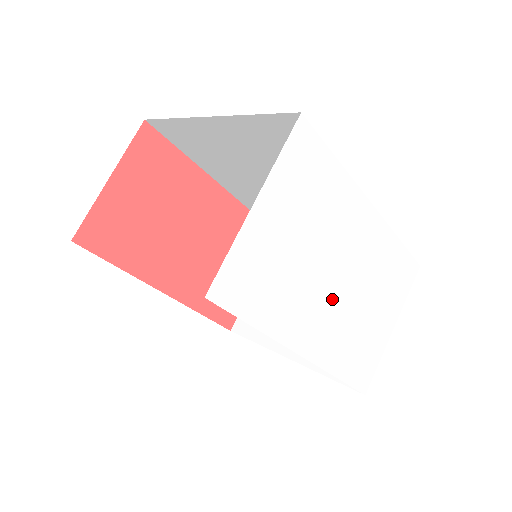
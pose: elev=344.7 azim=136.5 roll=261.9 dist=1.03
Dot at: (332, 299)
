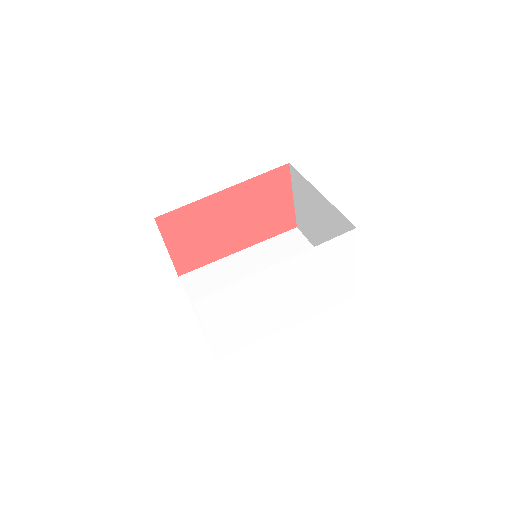
Dot at: (286, 305)
